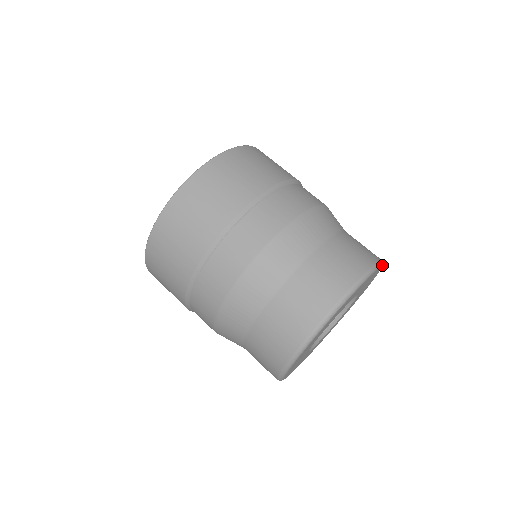
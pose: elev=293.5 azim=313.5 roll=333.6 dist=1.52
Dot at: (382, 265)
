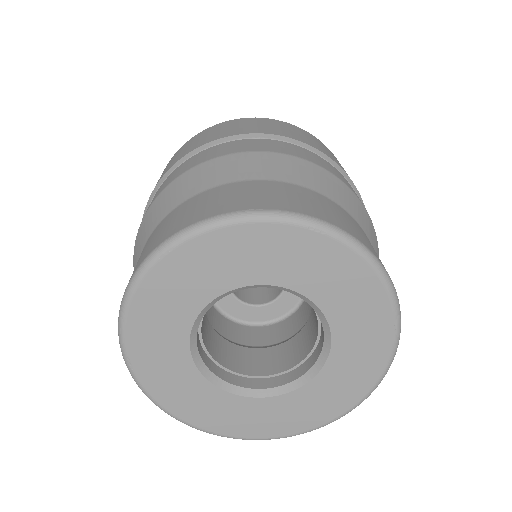
Dot at: (284, 221)
